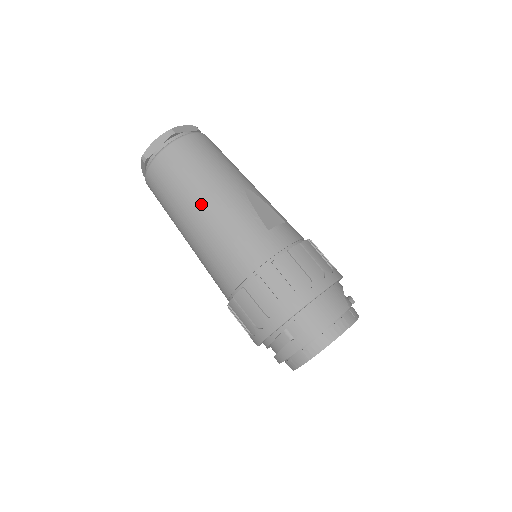
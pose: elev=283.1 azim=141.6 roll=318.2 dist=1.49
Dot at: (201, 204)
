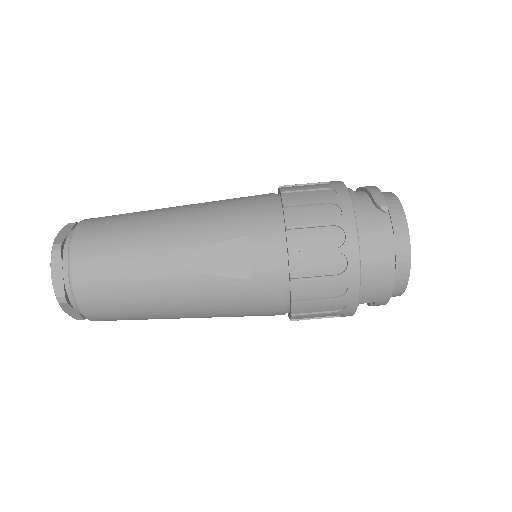
Dot at: (176, 315)
